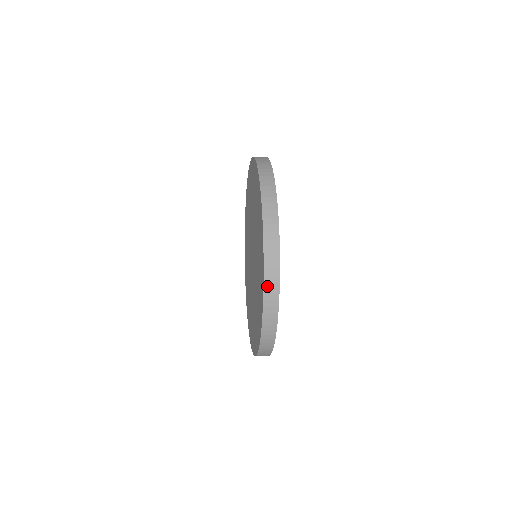
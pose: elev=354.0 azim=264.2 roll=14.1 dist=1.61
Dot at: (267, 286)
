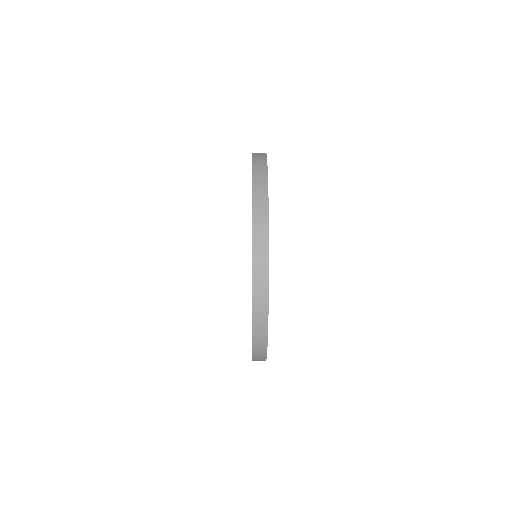
Dot at: (255, 331)
